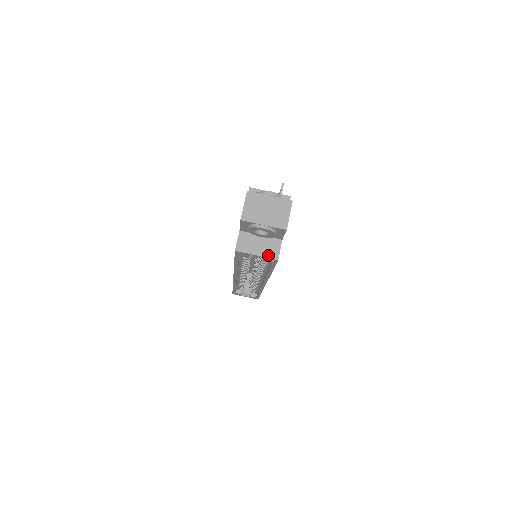
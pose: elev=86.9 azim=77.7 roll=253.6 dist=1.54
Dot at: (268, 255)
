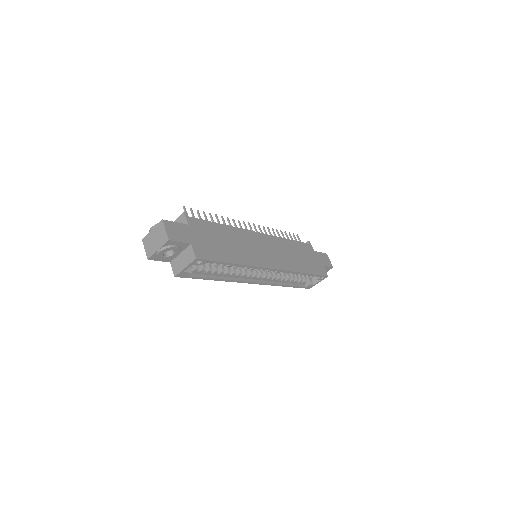
Dot at: (190, 261)
